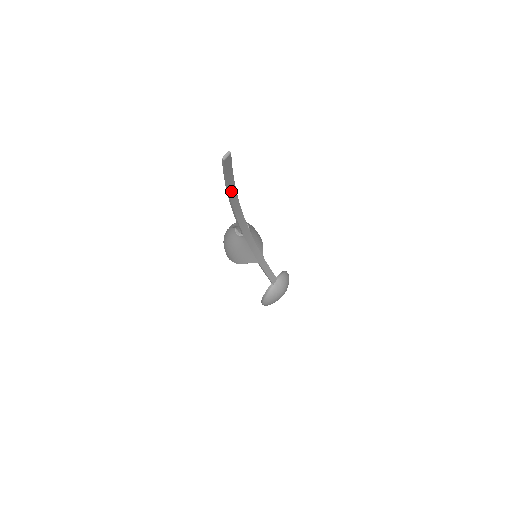
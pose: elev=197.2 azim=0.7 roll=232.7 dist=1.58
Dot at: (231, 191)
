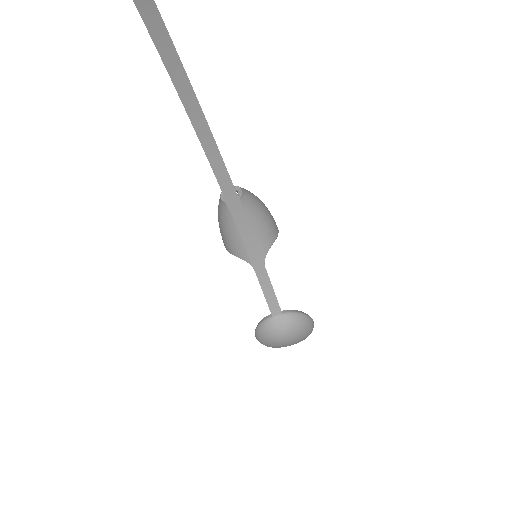
Dot at: (183, 92)
